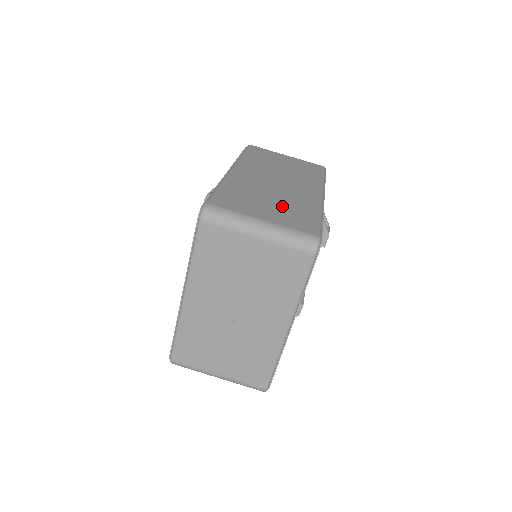
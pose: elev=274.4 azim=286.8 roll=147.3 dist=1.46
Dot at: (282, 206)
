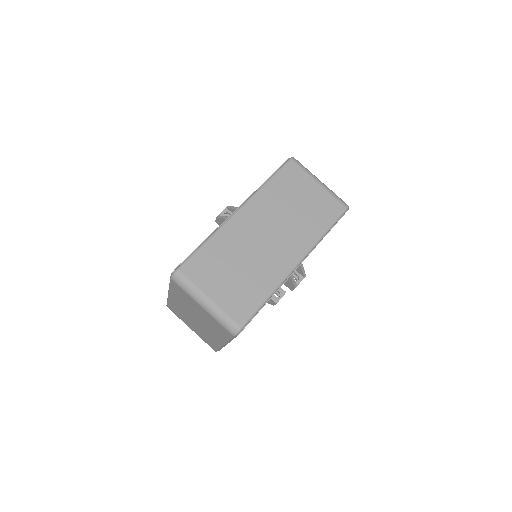
Dot at: (241, 280)
